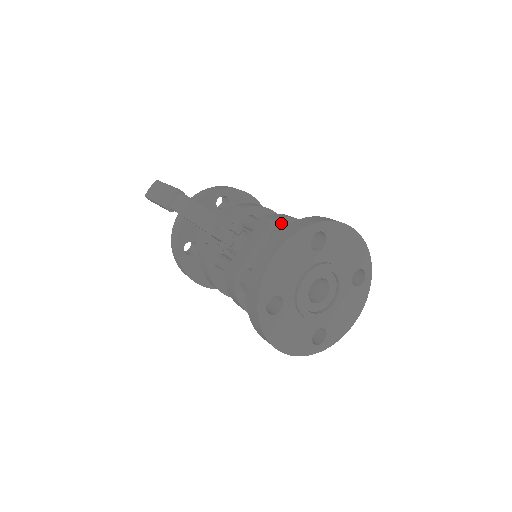
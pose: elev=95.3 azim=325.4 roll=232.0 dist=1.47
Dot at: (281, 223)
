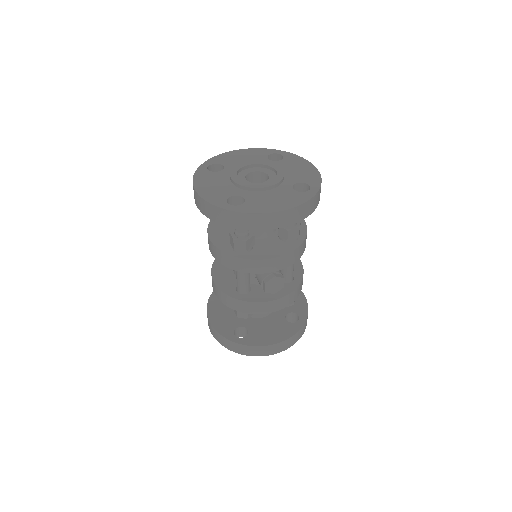
Dot at: occluded
